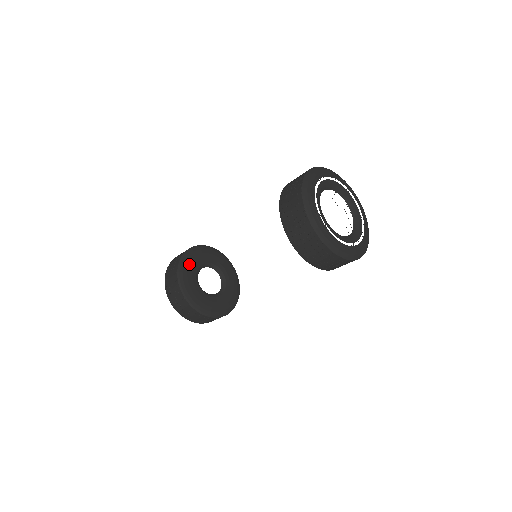
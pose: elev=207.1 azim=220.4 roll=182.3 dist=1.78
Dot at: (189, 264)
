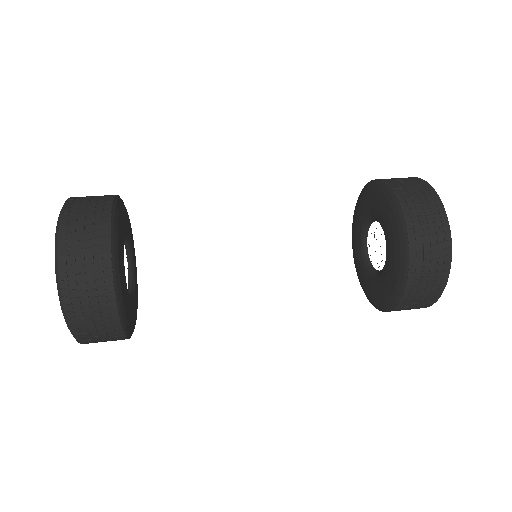
Dot at: (130, 317)
